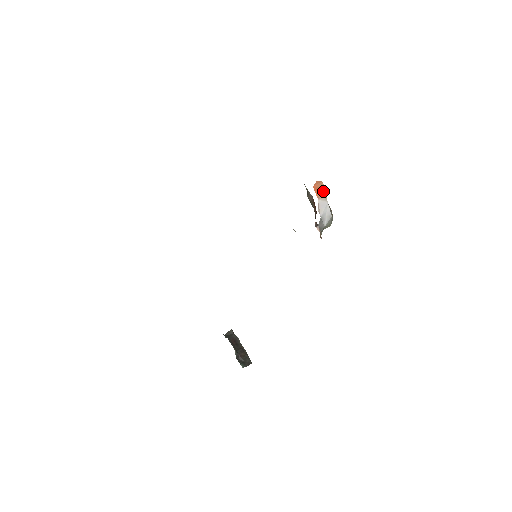
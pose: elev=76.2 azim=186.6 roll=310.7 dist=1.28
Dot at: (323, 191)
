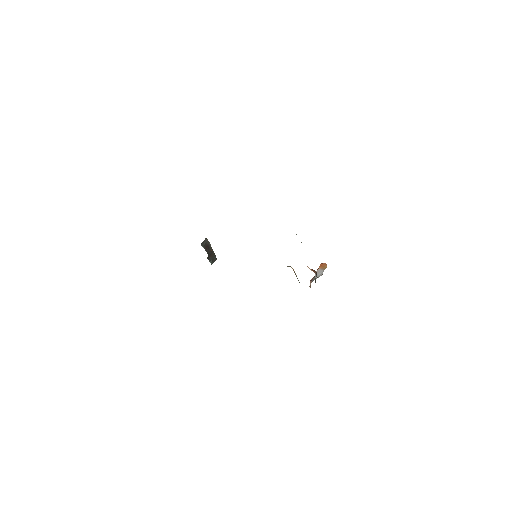
Dot at: (325, 268)
